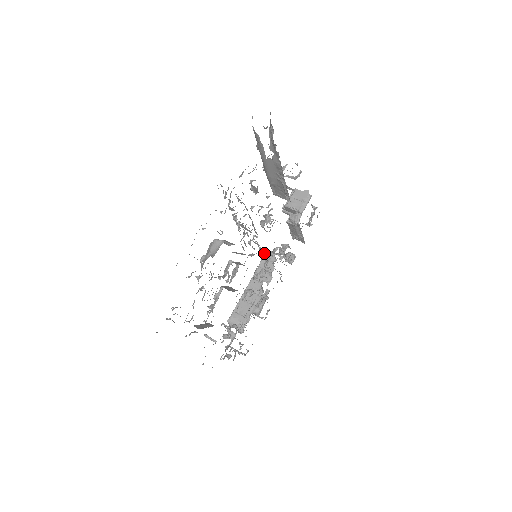
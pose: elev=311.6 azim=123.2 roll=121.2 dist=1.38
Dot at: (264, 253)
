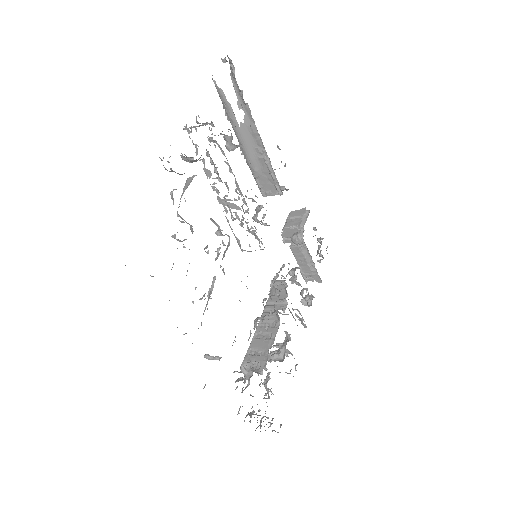
Dot at: (272, 284)
